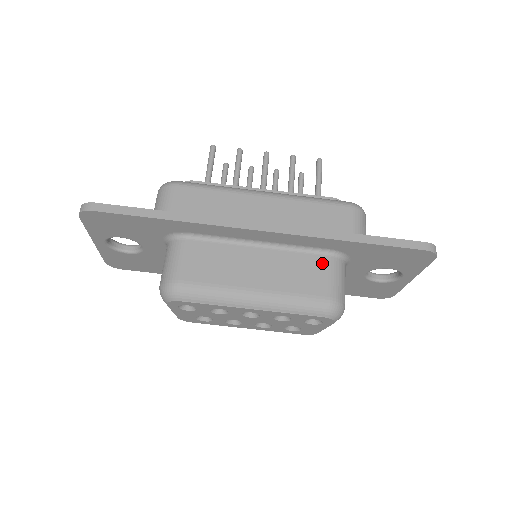
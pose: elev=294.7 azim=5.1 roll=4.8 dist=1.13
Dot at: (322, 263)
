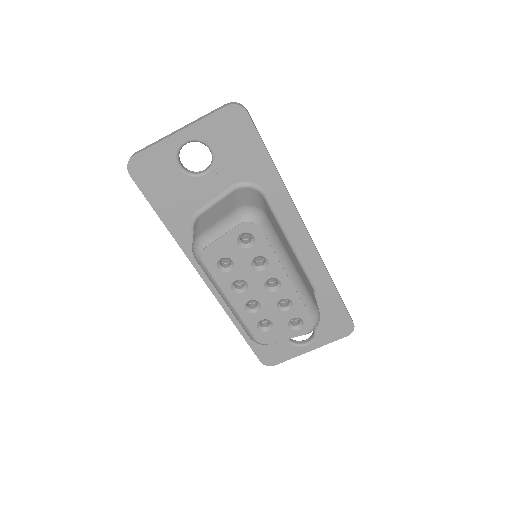
Dot at: occluded
